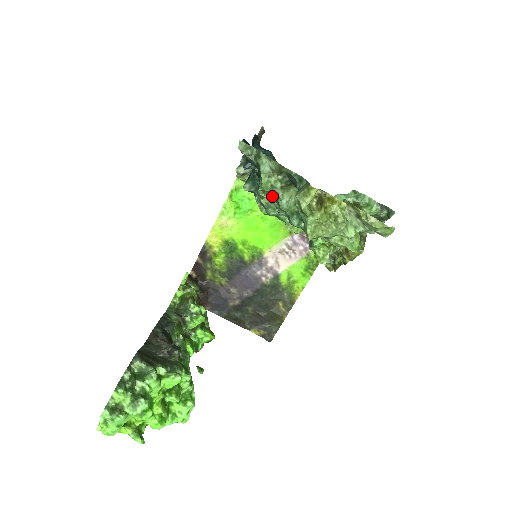
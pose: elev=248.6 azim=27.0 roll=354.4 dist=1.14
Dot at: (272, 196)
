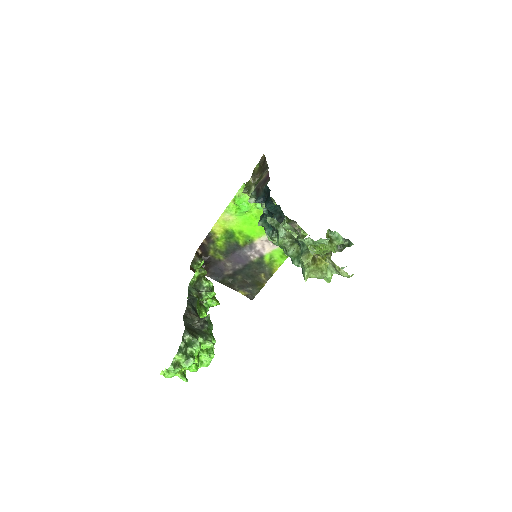
Dot at: (283, 246)
